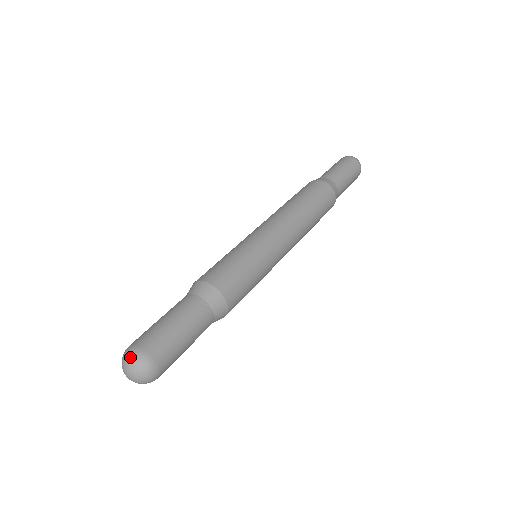
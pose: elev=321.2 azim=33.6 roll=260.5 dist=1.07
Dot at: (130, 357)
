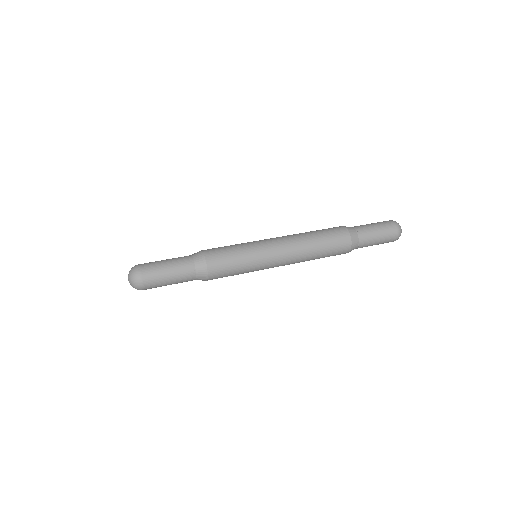
Dot at: (133, 269)
